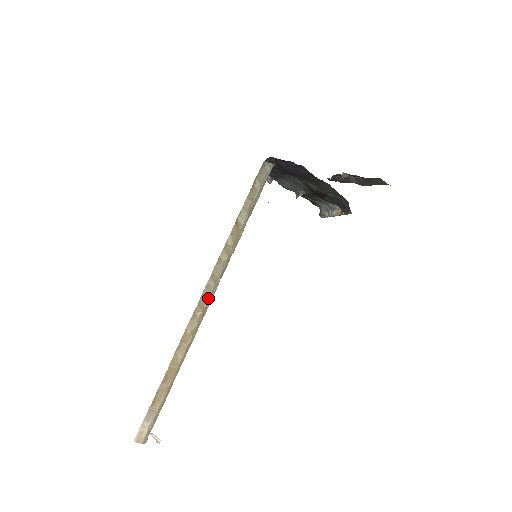
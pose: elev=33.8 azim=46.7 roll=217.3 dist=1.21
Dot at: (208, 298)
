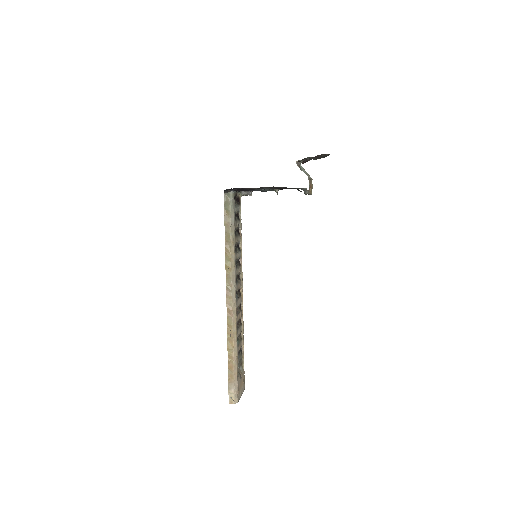
Dot at: (231, 300)
